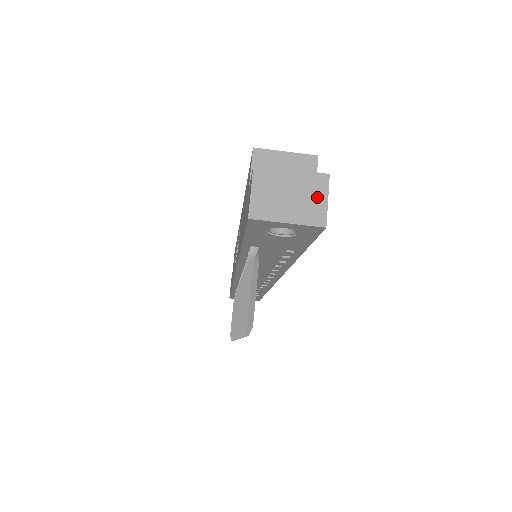
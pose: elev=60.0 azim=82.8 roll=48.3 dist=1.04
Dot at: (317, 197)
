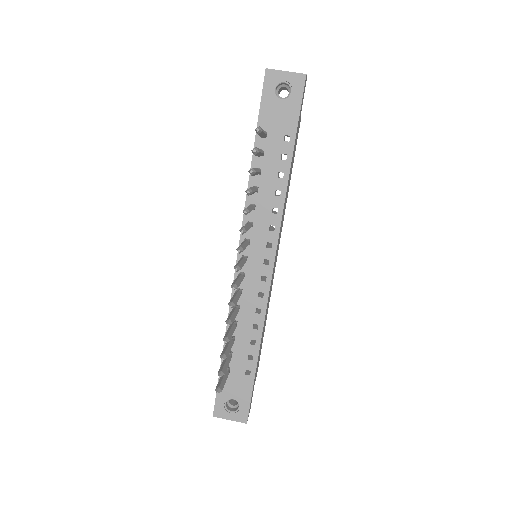
Dot at: occluded
